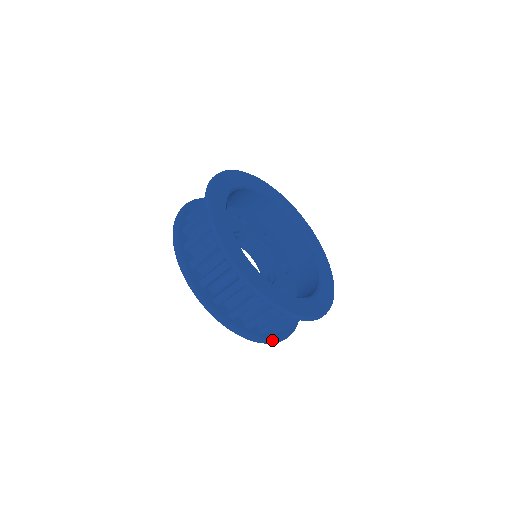
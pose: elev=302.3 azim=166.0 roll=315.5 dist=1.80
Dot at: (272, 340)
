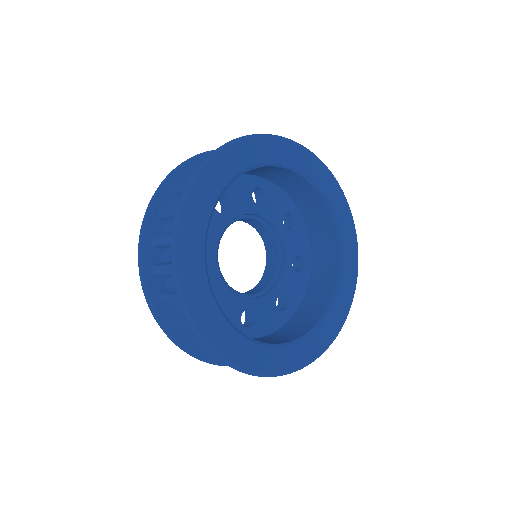
Dot at: occluded
